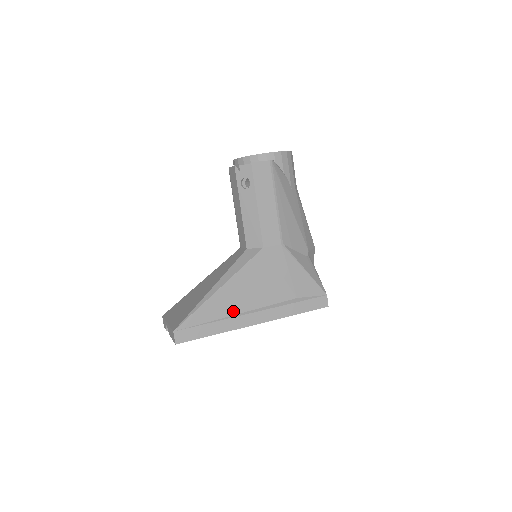
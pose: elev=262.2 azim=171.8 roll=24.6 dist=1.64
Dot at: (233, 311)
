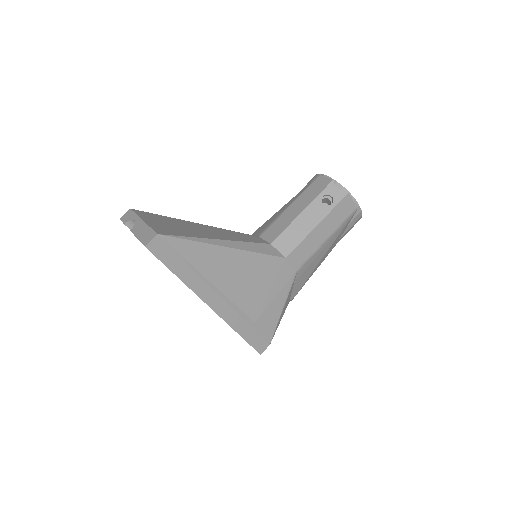
Dot at: (212, 276)
